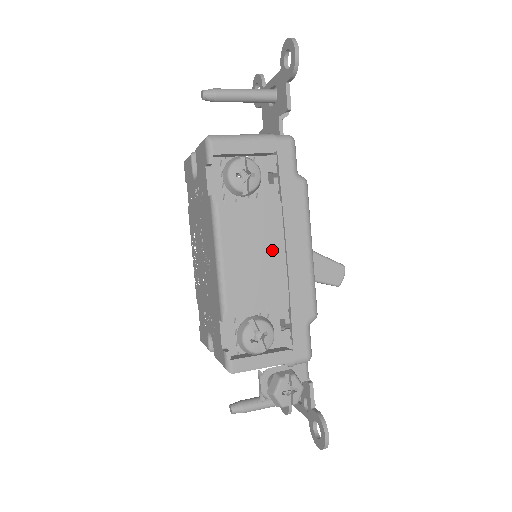
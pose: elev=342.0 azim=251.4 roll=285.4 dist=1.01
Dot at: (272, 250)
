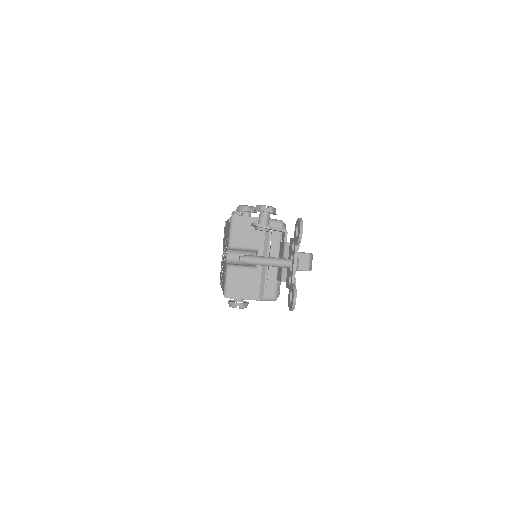
Dot at: occluded
